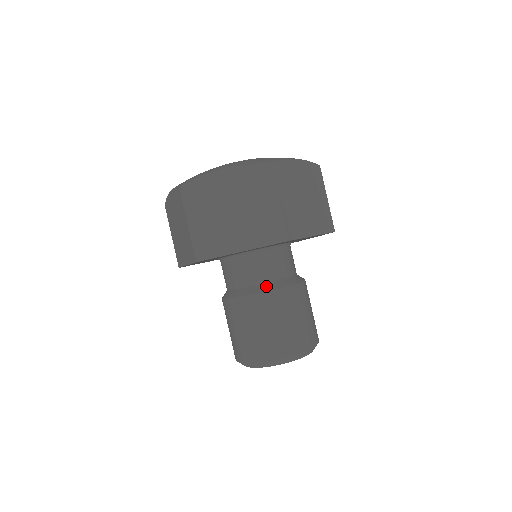
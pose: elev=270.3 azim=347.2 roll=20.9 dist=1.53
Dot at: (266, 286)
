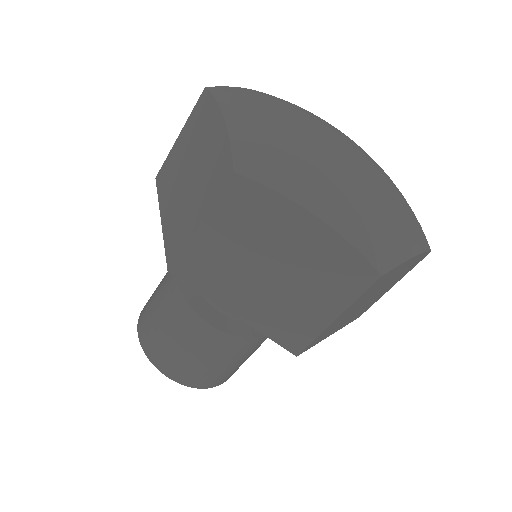
Dot at: (230, 324)
